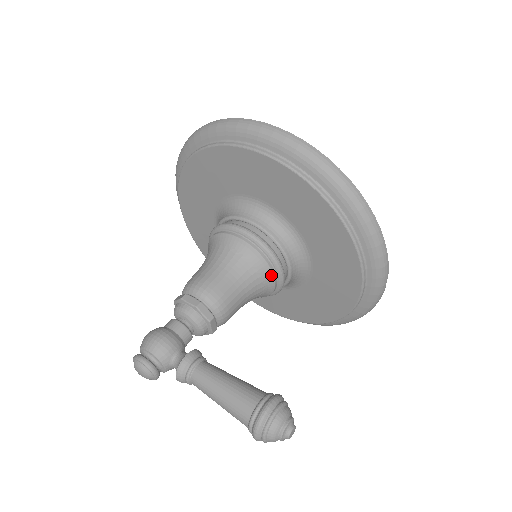
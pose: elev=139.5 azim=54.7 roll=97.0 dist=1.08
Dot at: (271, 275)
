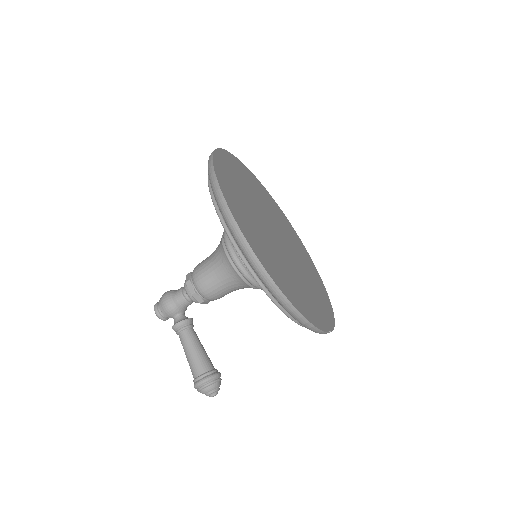
Dot at: (250, 287)
